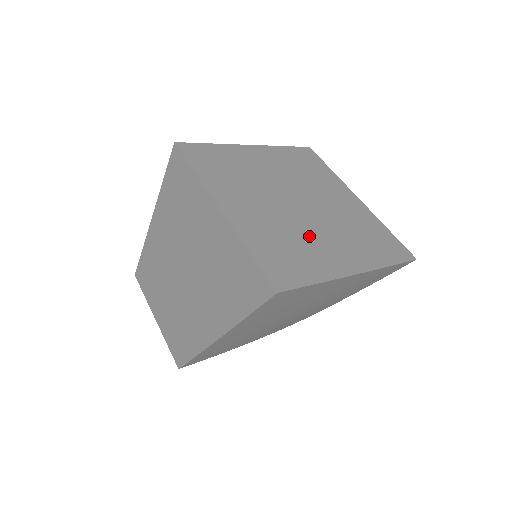
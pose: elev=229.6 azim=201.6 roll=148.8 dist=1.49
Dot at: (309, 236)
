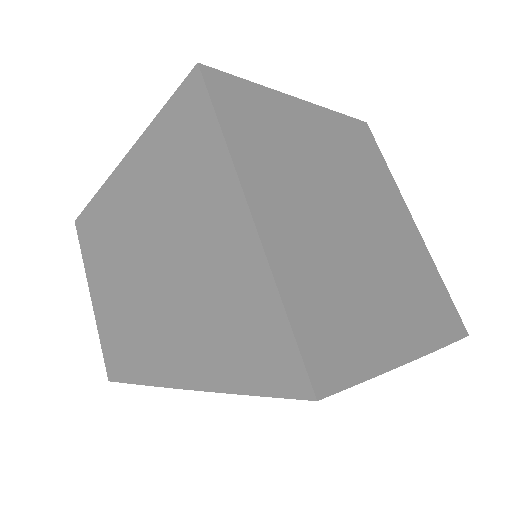
Dot at: (361, 284)
